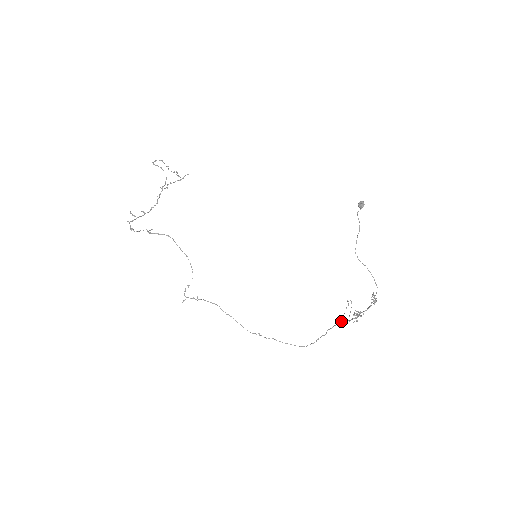
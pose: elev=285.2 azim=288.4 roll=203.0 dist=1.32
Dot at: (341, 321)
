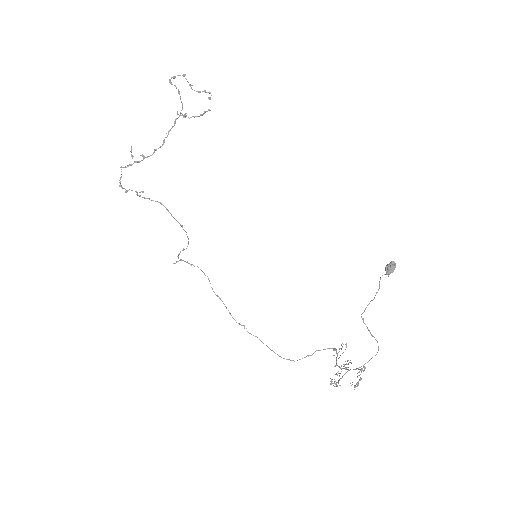
Dot at: (334, 348)
